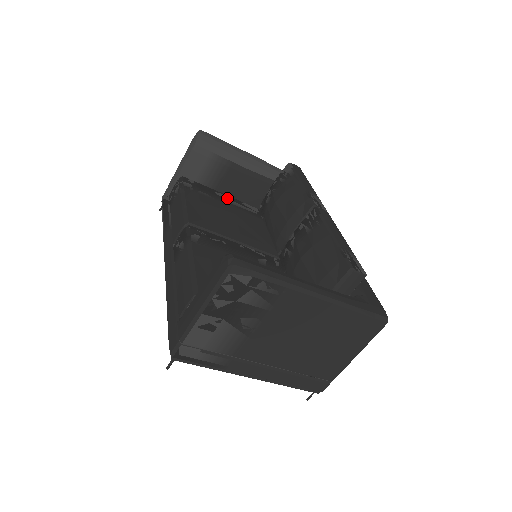
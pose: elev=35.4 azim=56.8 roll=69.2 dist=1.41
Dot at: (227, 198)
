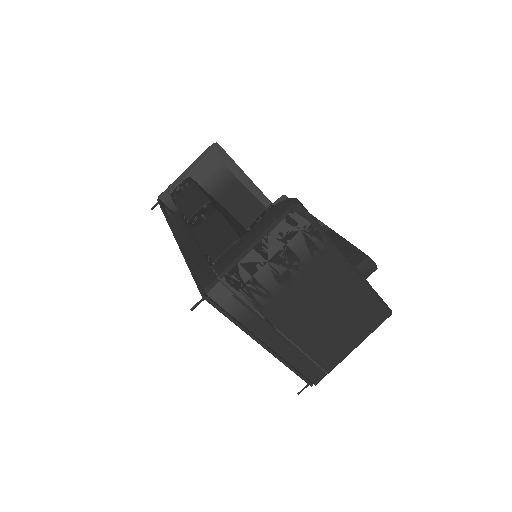
Dot at: occluded
